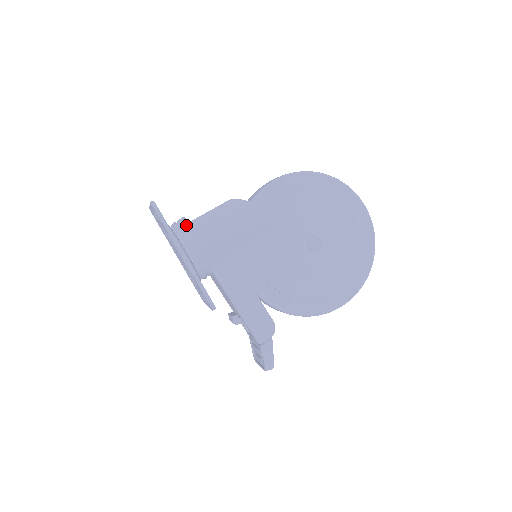
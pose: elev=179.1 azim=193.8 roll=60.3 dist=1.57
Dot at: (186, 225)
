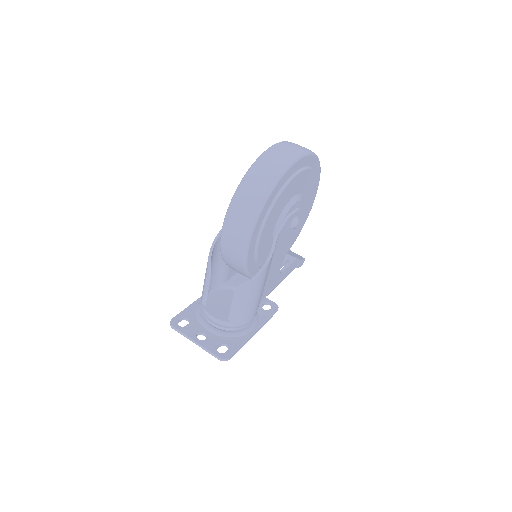
Dot at: (233, 325)
